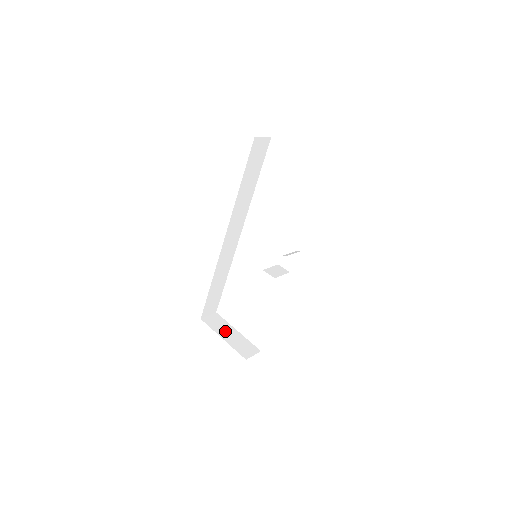
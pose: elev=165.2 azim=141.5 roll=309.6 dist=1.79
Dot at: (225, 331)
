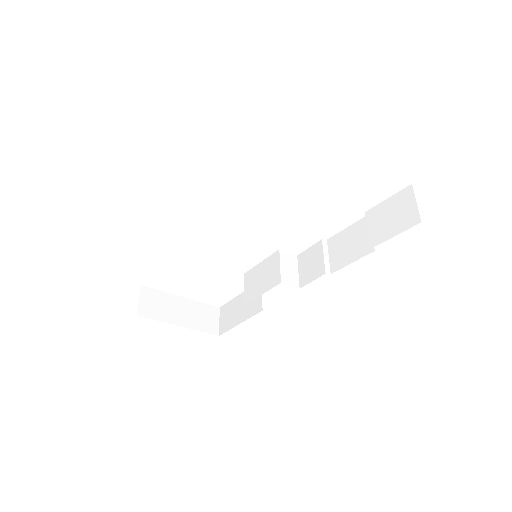
Dot at: (173, 311)
